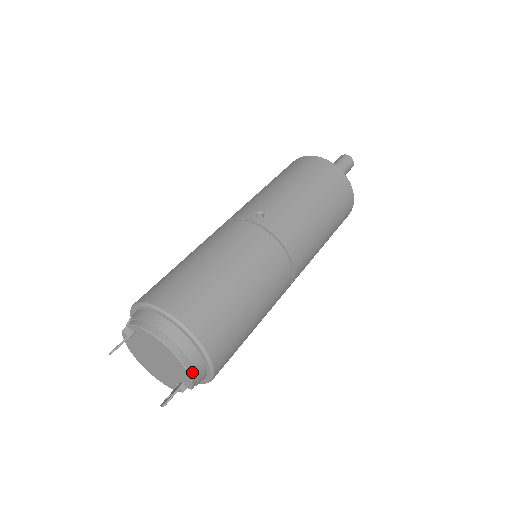
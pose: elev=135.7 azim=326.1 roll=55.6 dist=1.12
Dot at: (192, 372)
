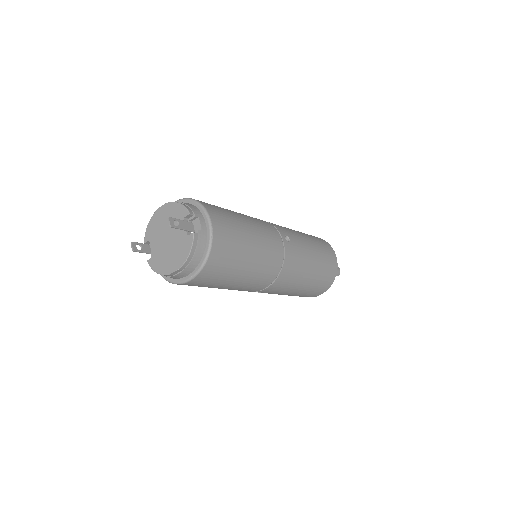
Dot at: (181, 203)
